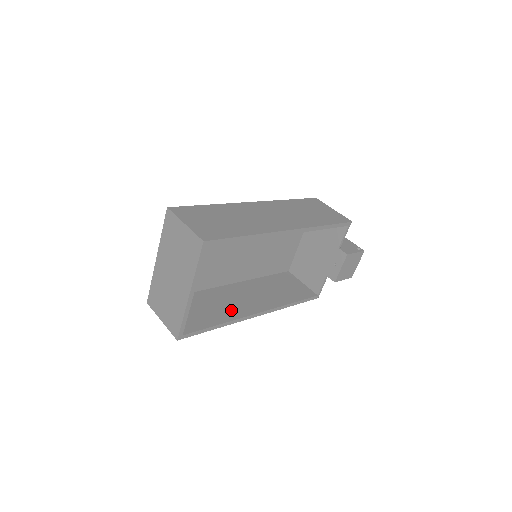
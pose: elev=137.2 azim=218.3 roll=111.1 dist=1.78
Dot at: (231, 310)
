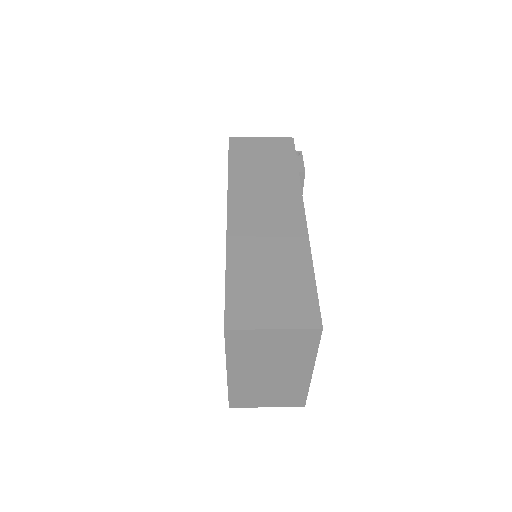
Dot at: occluded
